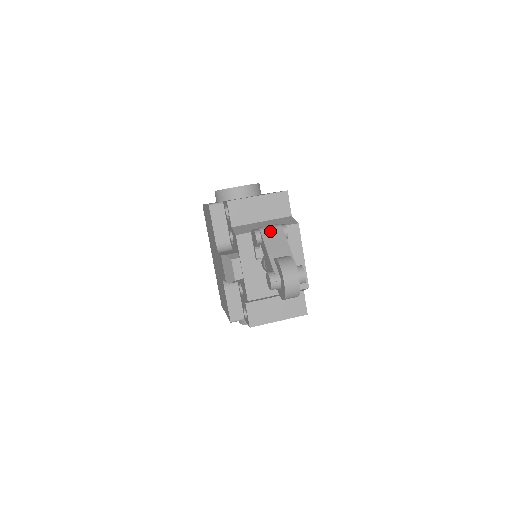
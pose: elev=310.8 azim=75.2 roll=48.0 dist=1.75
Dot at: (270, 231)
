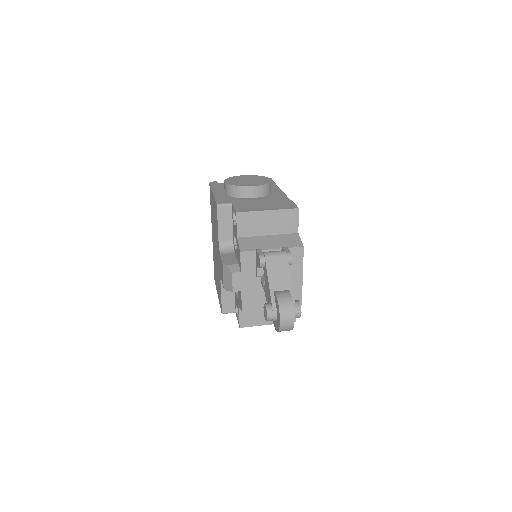
Dot at: (275, 259)
